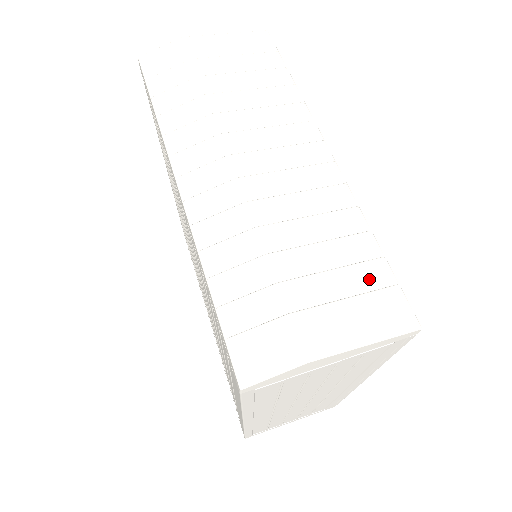
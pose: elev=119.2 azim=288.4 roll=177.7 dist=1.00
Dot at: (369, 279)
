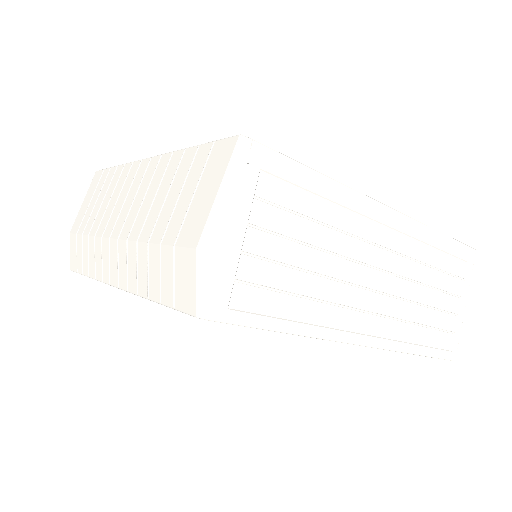
Dot at: (199, 166)
